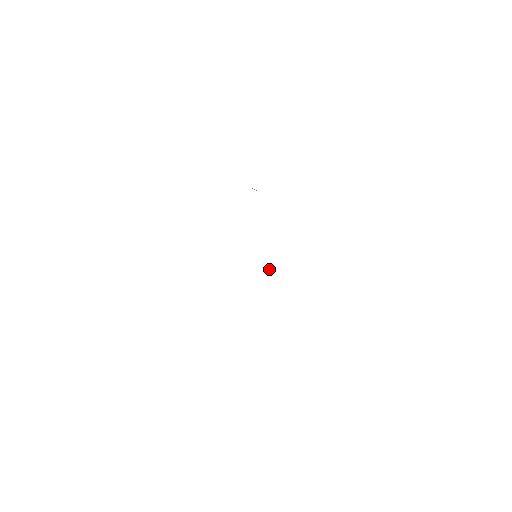
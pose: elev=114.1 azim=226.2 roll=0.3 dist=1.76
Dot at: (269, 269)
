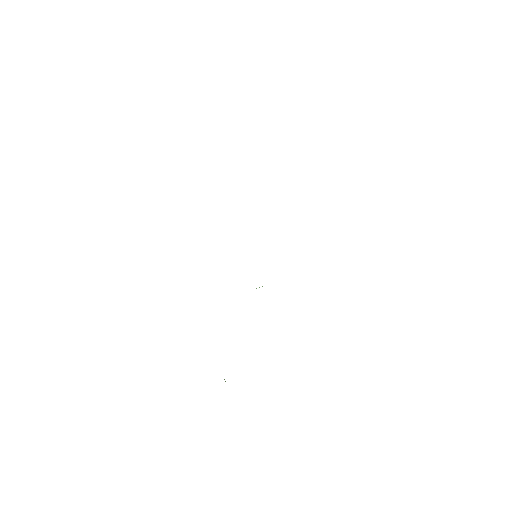
Dot at: occluded
